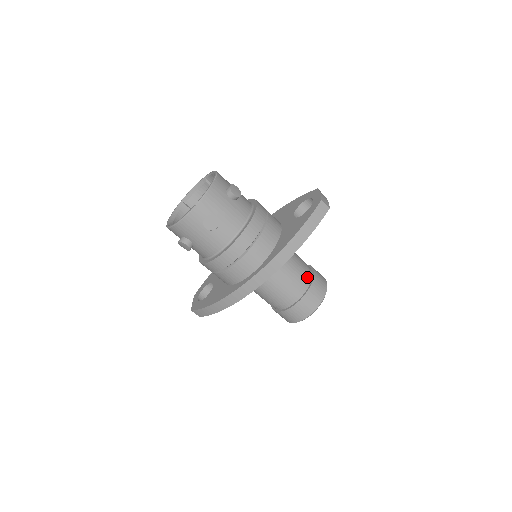
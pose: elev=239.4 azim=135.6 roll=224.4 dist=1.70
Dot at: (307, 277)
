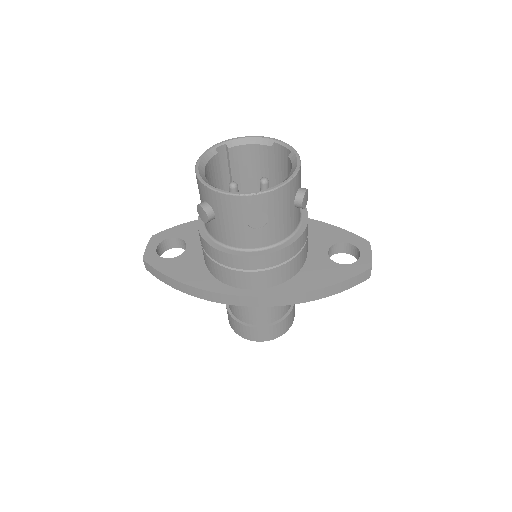
Dot at: (287, 308)
